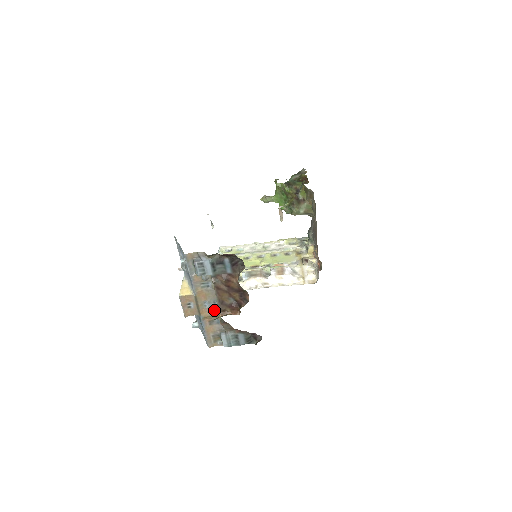
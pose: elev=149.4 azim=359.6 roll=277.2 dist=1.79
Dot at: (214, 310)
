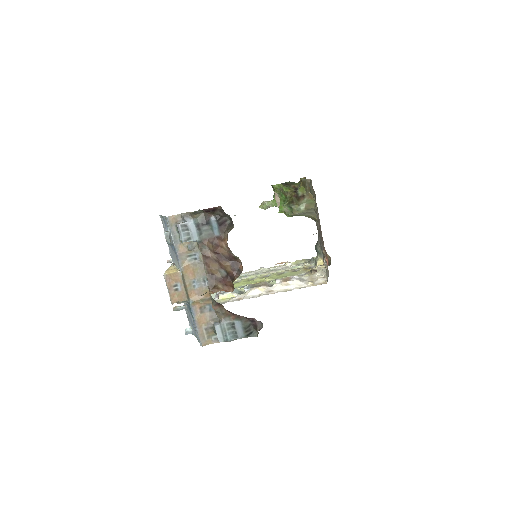
Dot at: (204, 291)
